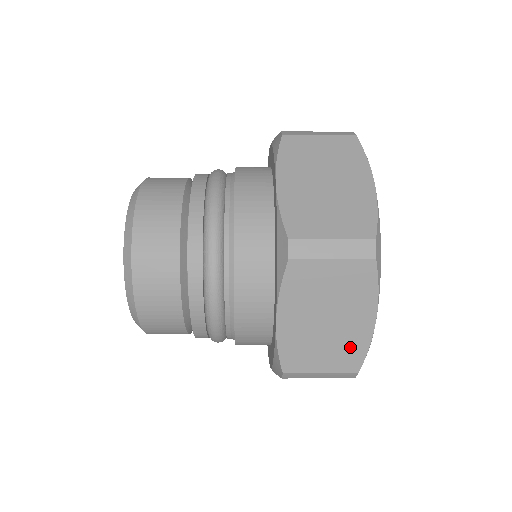
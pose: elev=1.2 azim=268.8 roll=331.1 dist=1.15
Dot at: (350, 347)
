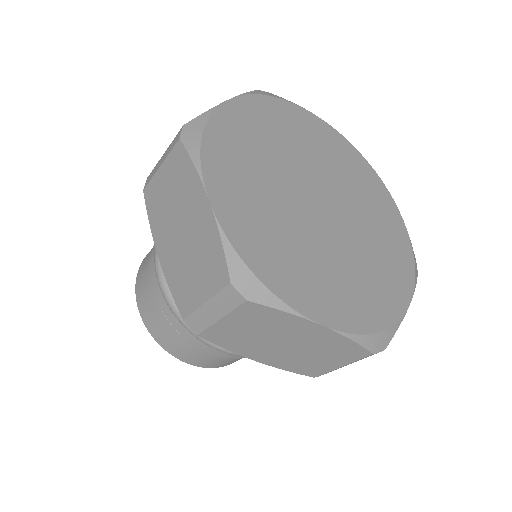
Dot at: (209, 251)
